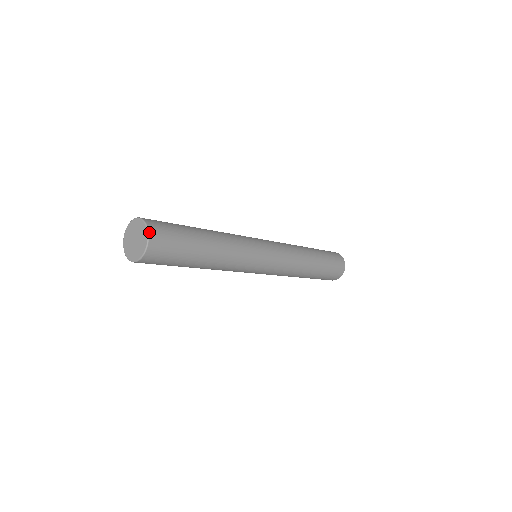
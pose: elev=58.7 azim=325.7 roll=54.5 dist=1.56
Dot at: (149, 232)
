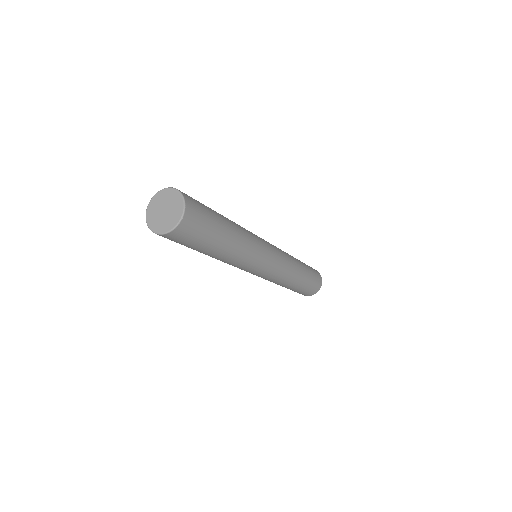
Dot at: (185, 211)
